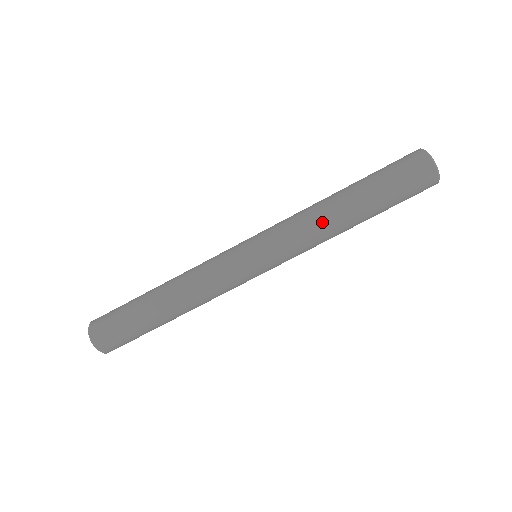
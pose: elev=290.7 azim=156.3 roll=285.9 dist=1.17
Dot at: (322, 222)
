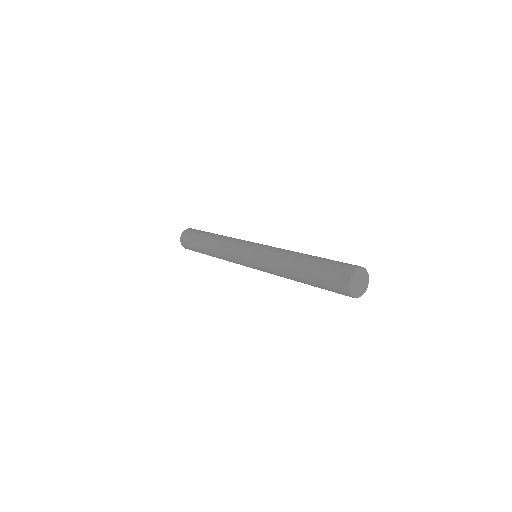
Dot at: (280, 266)
